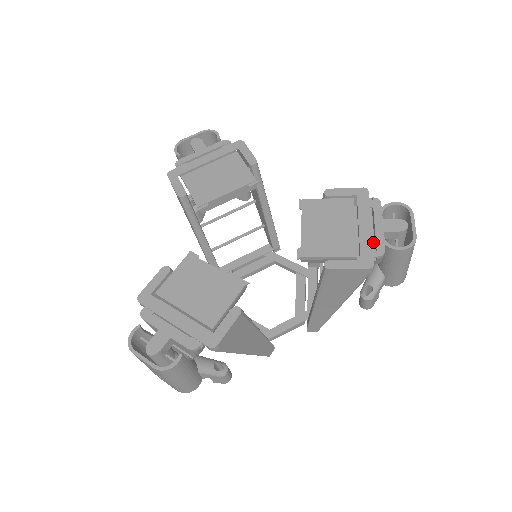
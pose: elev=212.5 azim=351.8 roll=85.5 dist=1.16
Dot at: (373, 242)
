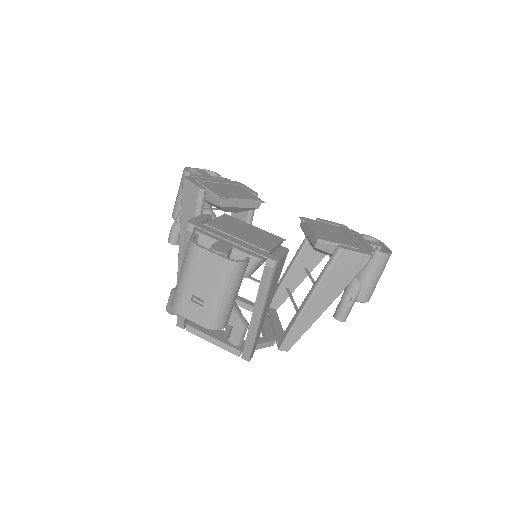
Dot at: occluded
